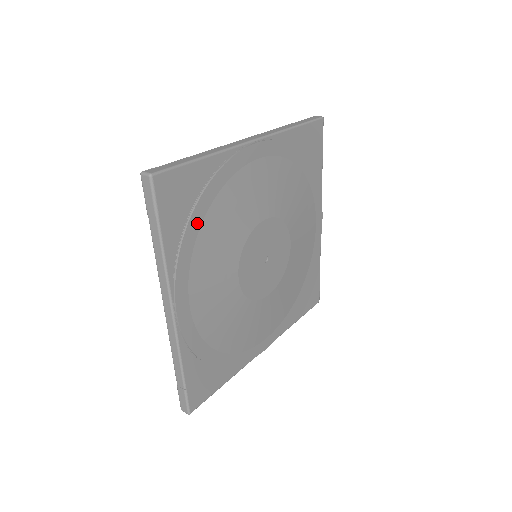
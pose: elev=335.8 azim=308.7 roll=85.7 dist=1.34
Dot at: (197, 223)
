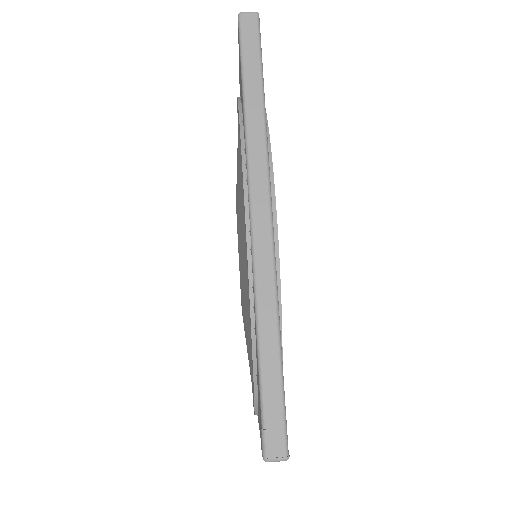
Dot at: occluded
